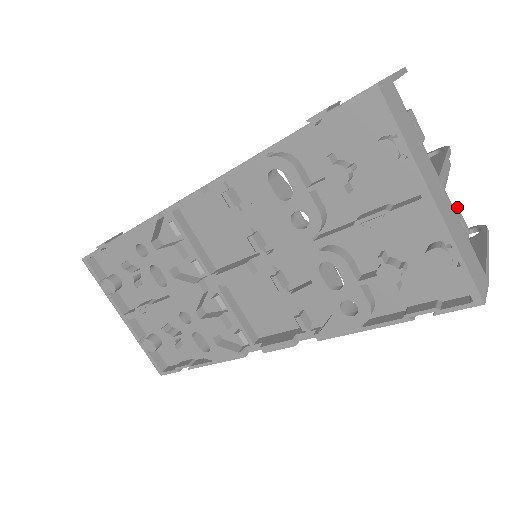
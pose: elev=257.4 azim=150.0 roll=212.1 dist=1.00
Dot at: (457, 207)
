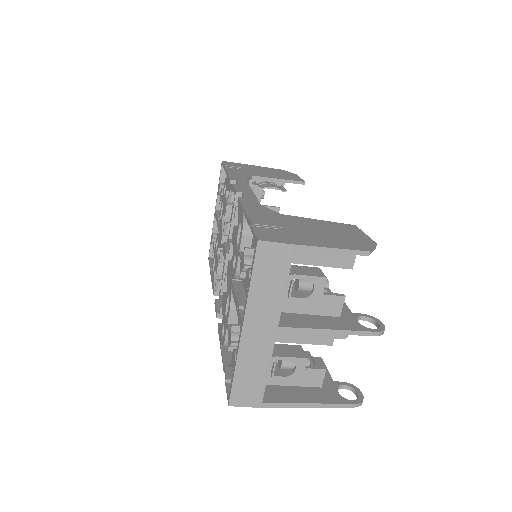
Dot at: (304, 359)
